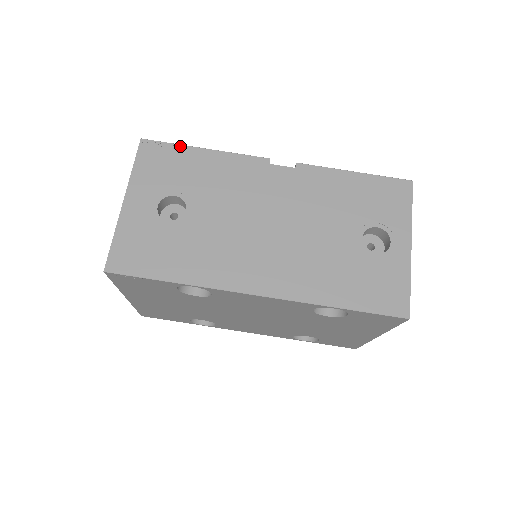
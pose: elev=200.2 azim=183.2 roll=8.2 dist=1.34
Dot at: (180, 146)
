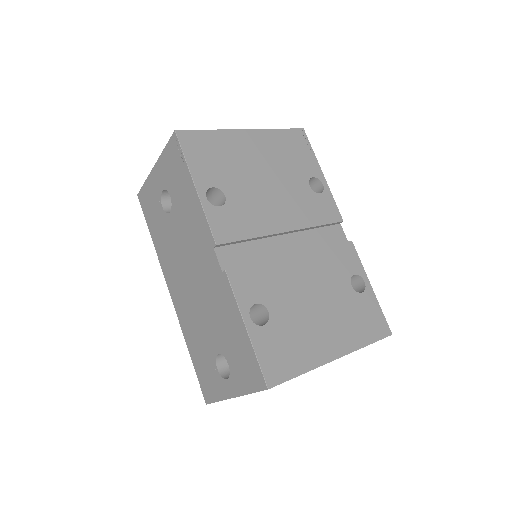
Dot at: (186, 165)
